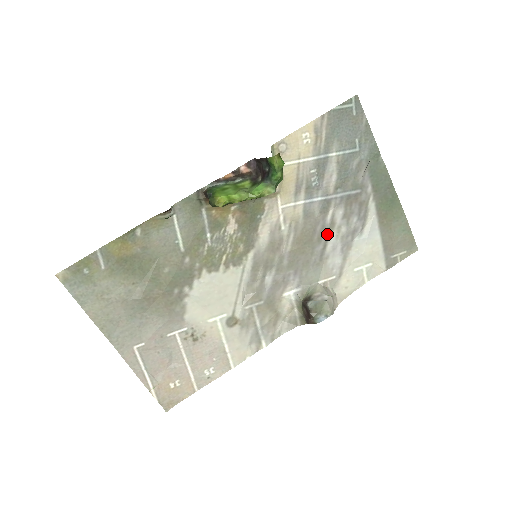
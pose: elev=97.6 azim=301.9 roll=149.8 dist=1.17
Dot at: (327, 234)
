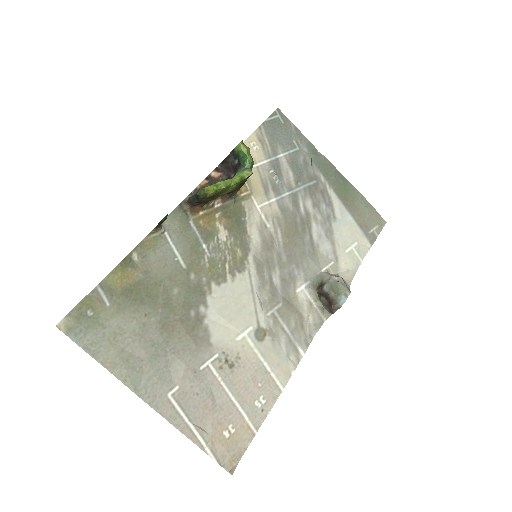
Dot at: (307, 224)
